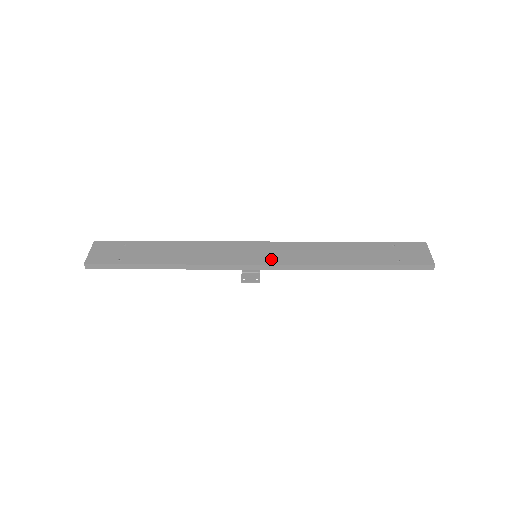
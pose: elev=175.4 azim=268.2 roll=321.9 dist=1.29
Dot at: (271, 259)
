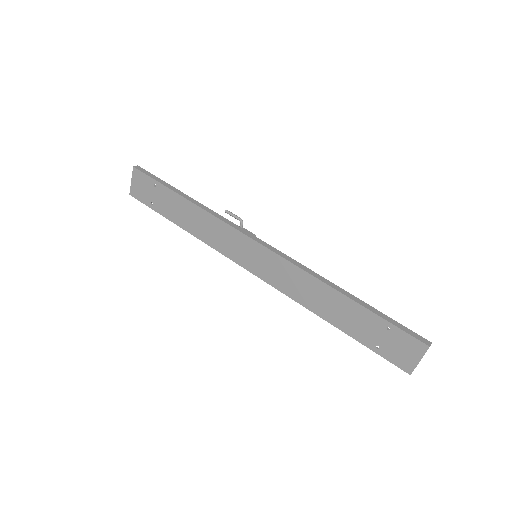
Dot at: (263, 273)
